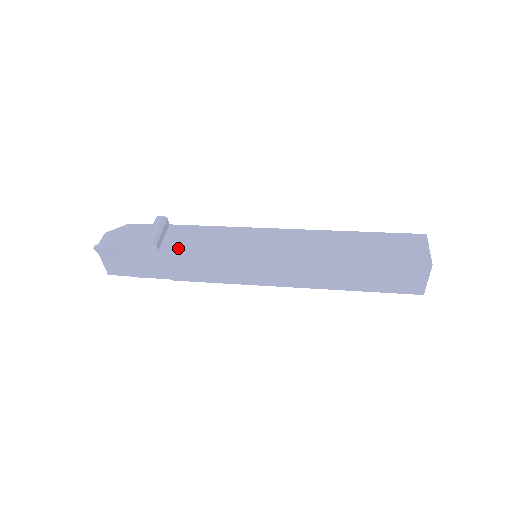
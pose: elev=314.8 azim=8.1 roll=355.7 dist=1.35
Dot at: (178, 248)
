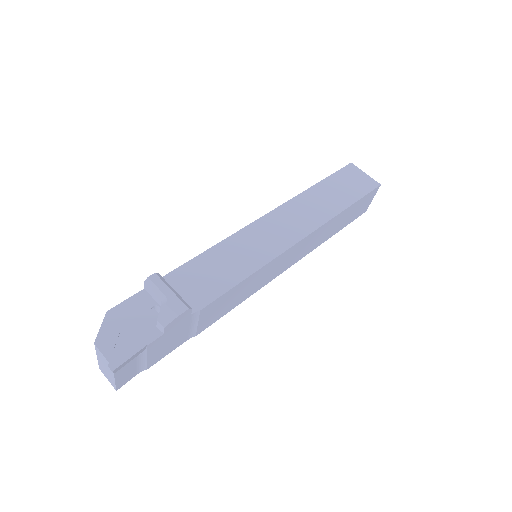
Dot at: (206, 297)
